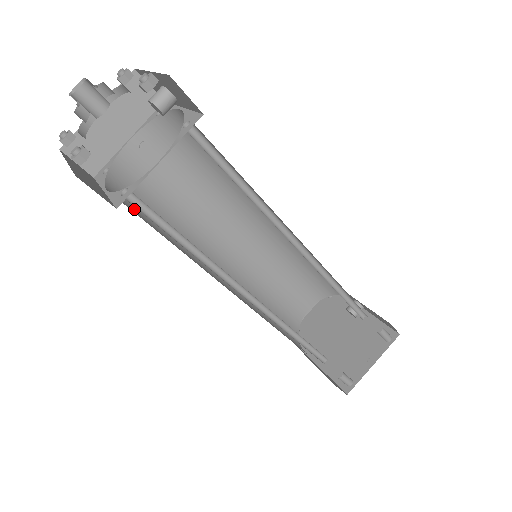
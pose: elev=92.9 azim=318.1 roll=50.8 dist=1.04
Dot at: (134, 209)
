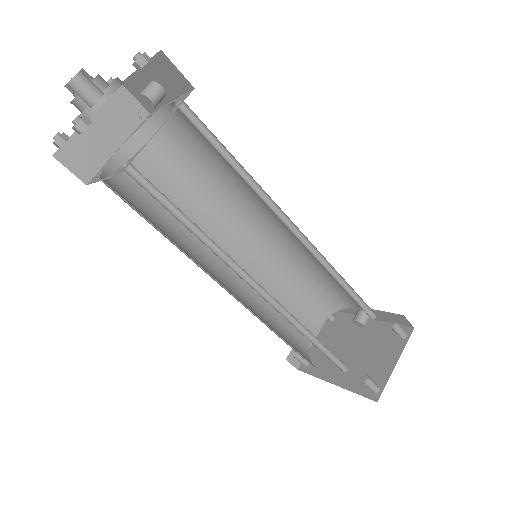
Dot at: (131, 205)
